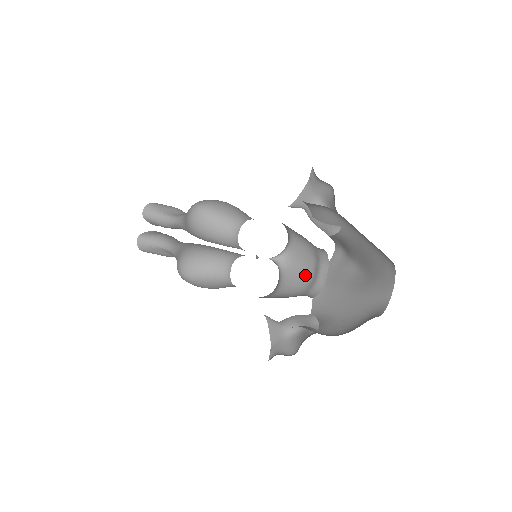
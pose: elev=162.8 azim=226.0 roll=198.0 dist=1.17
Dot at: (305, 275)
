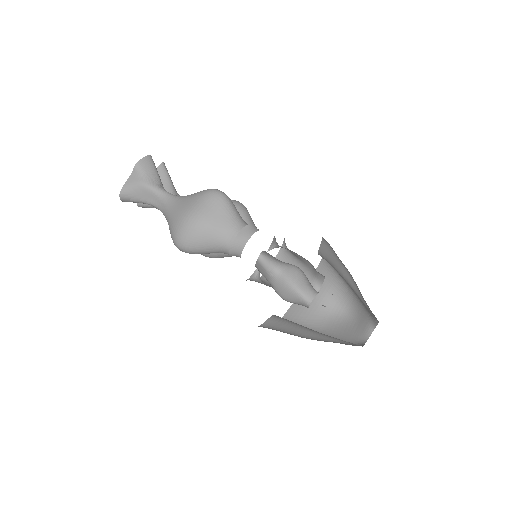
Dot at: (305, 260)
